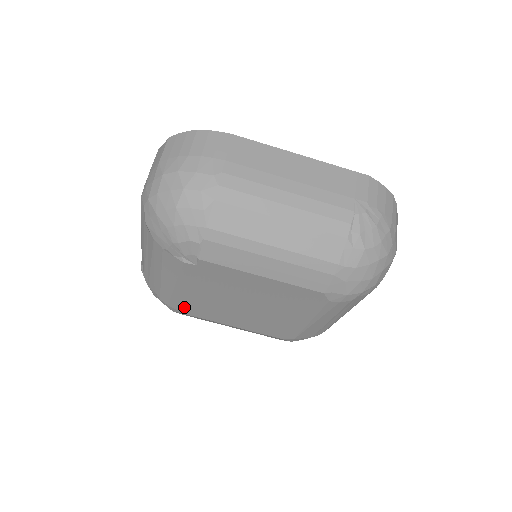
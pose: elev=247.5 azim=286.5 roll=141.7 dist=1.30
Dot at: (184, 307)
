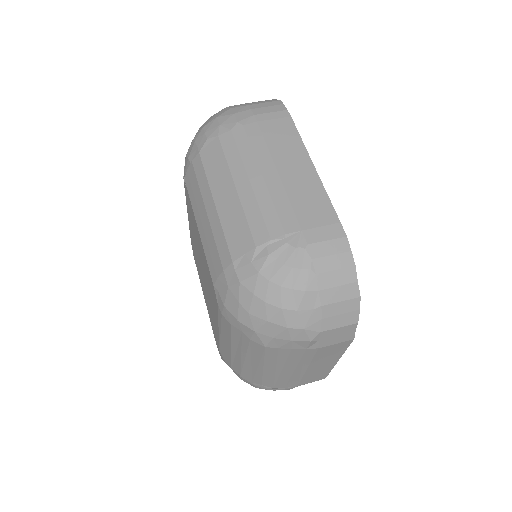
Dot at: occluded
